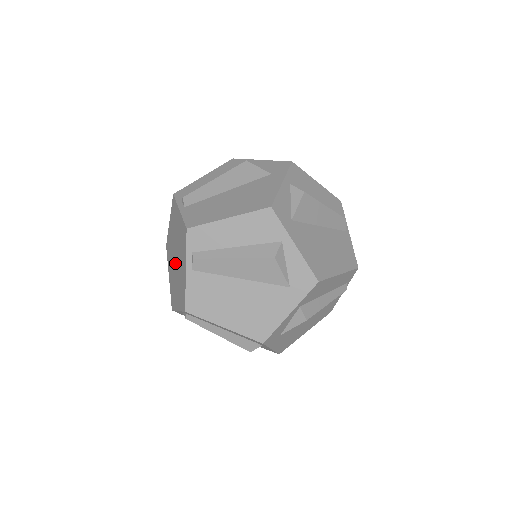
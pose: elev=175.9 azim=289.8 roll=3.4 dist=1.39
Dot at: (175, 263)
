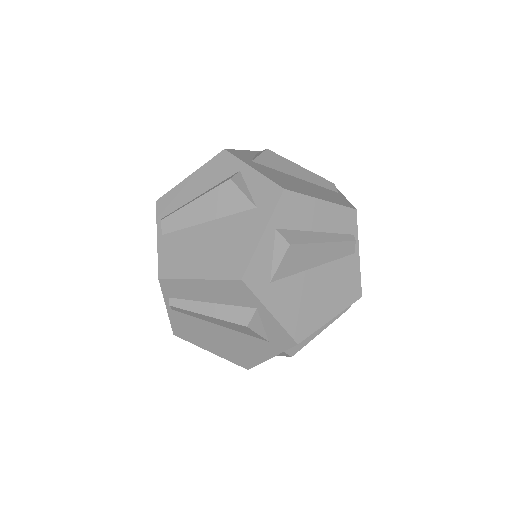
Dot at: occluded
